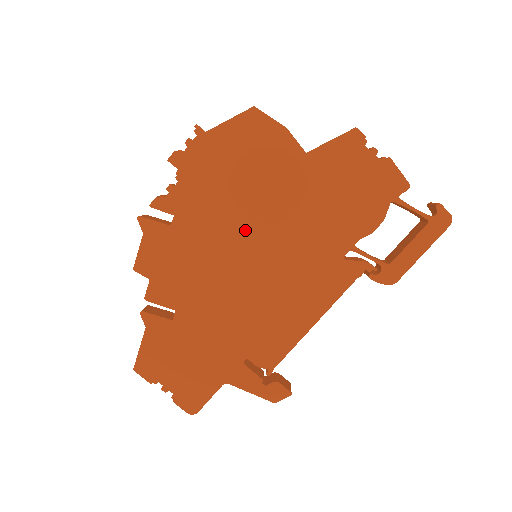
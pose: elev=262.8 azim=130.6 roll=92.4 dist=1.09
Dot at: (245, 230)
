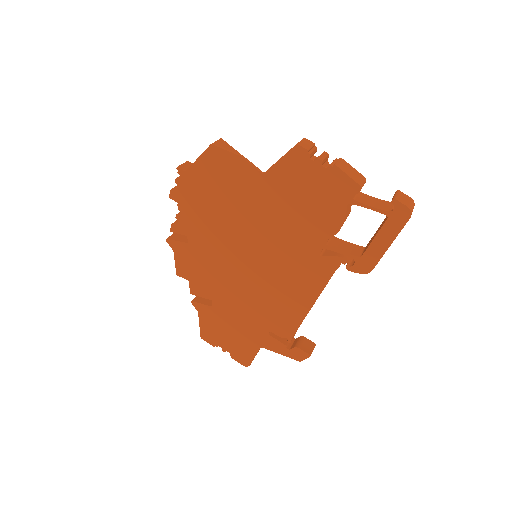
Dot at: (238, 241)
